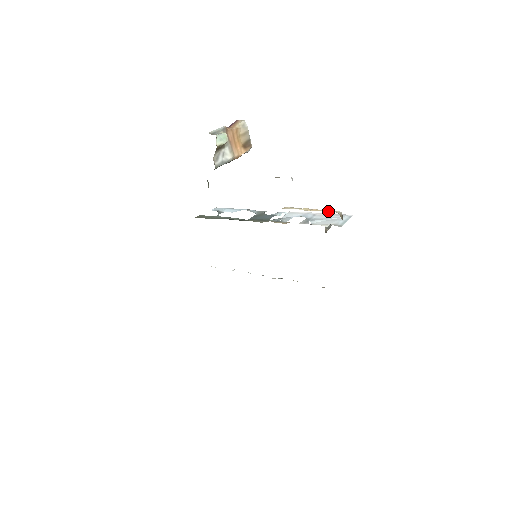
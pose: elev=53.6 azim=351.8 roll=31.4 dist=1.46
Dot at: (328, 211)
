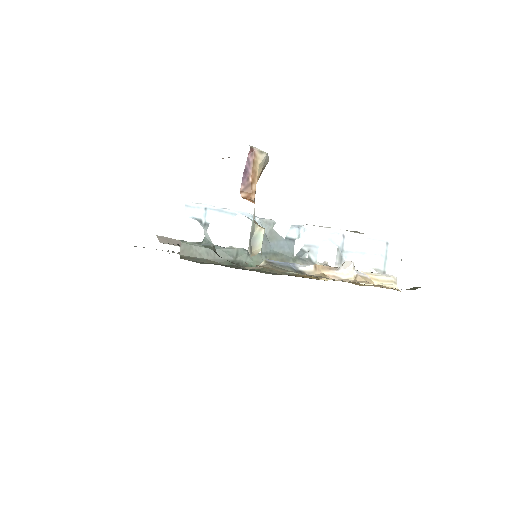
Dot at: (384, 281)
